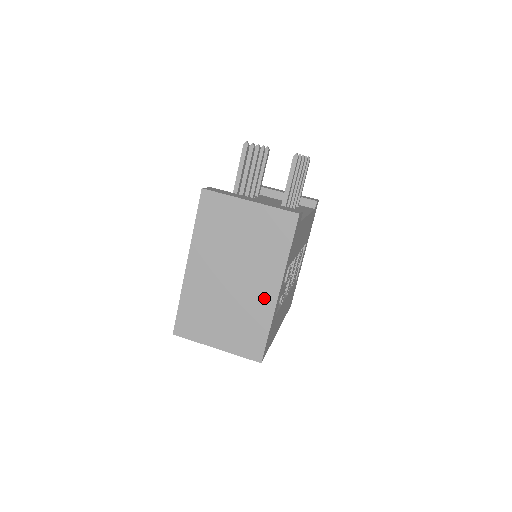
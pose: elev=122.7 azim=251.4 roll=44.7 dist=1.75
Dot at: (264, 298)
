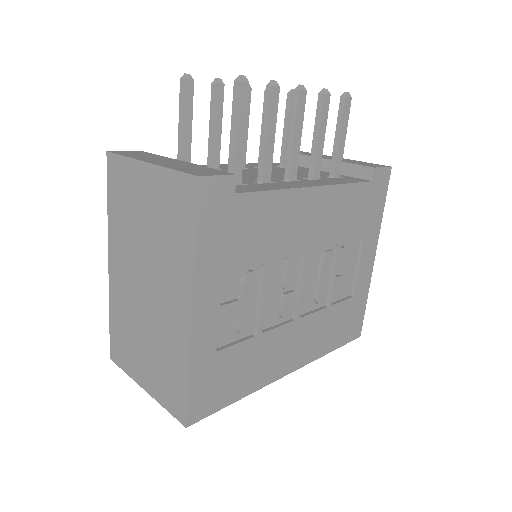
Dot at: (177, 322)
